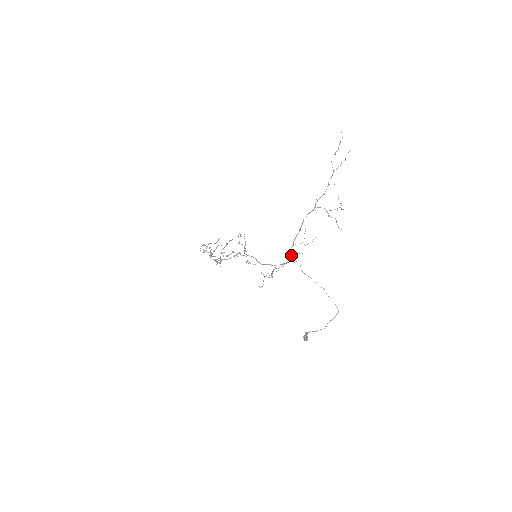
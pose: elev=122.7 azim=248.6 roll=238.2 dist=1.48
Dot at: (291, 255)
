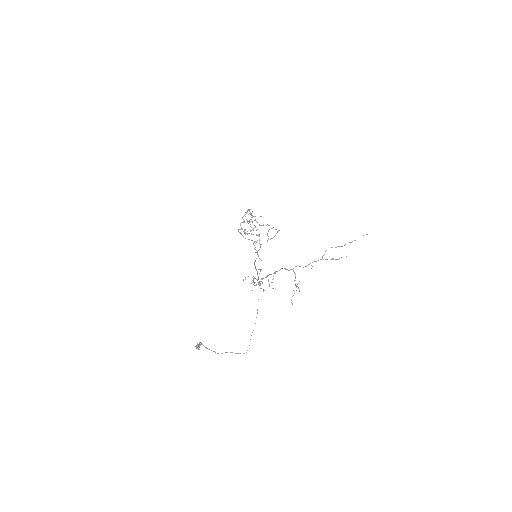
Dot at: occluded
